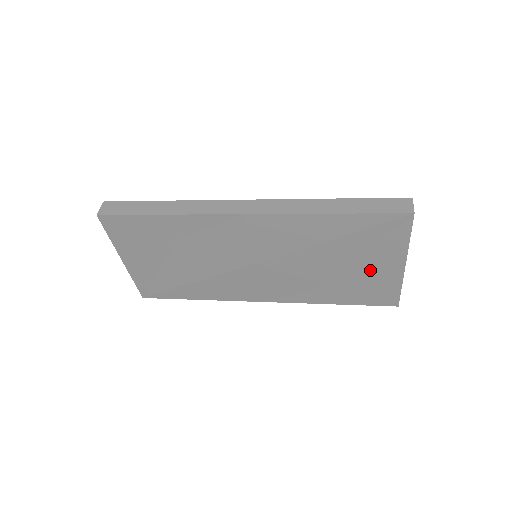
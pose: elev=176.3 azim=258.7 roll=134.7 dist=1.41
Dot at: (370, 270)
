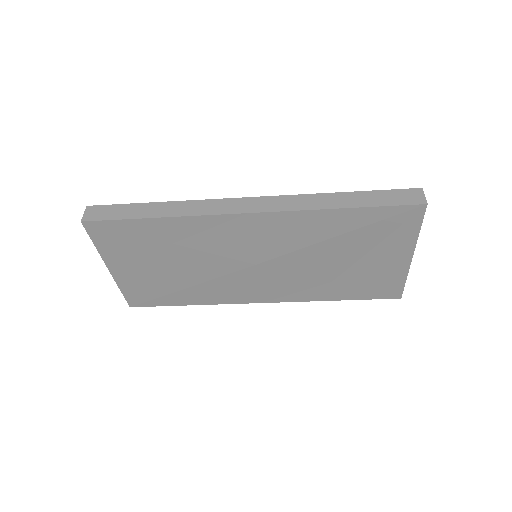
Dot at: (376, 264)
